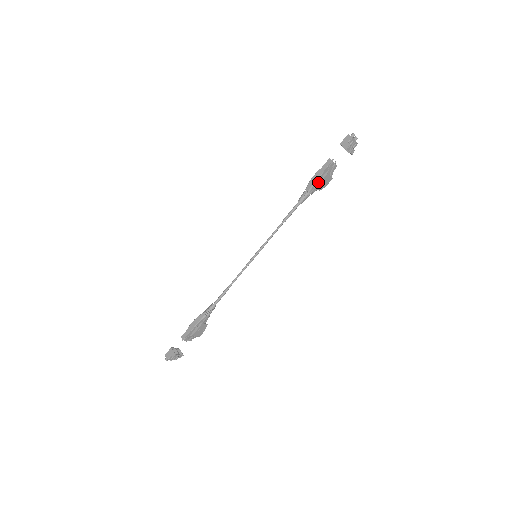
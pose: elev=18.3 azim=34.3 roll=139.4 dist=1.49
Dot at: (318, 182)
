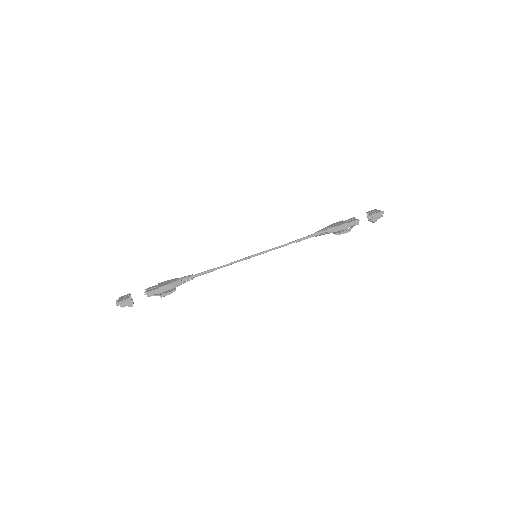
Dot at: (340, 233)
